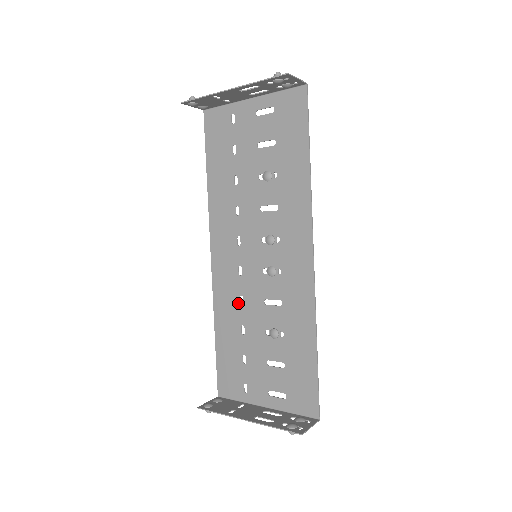
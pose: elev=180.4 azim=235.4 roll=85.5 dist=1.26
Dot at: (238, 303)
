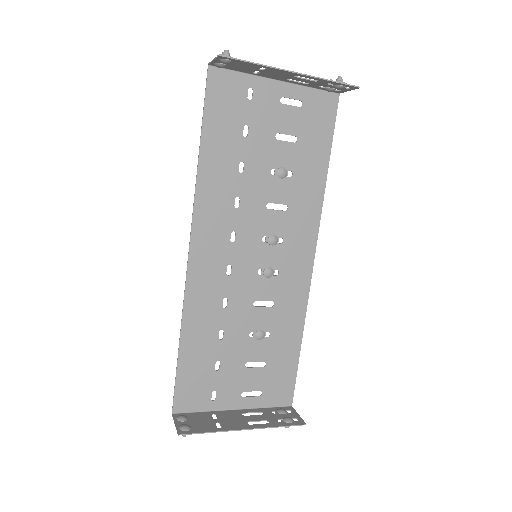
Dot at: (220, 306)
